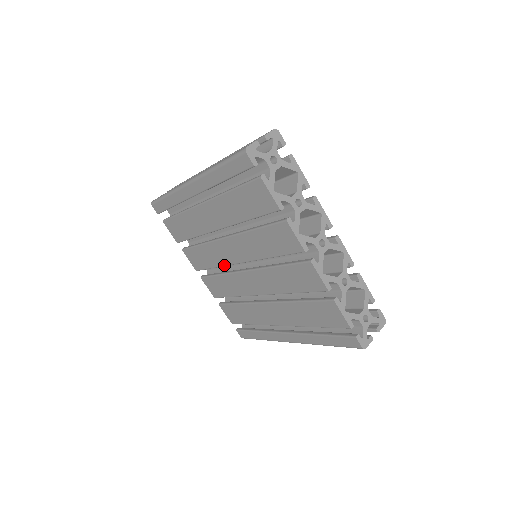
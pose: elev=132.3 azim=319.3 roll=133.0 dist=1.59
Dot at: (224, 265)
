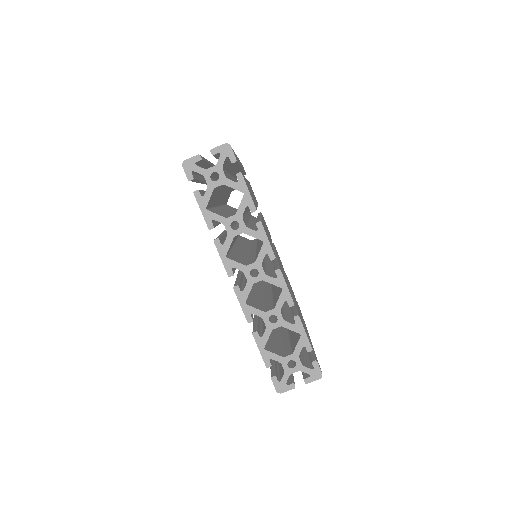
Dot at: occluded
